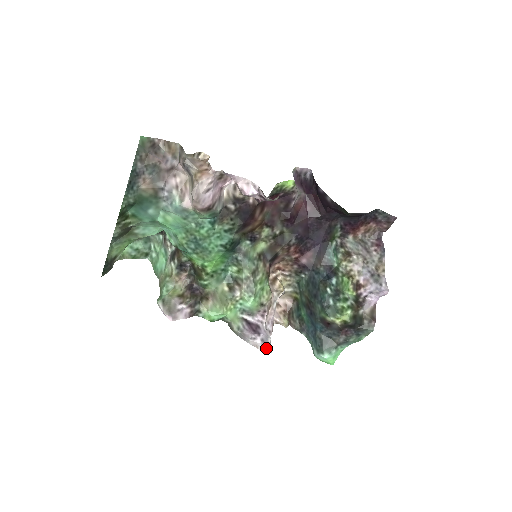
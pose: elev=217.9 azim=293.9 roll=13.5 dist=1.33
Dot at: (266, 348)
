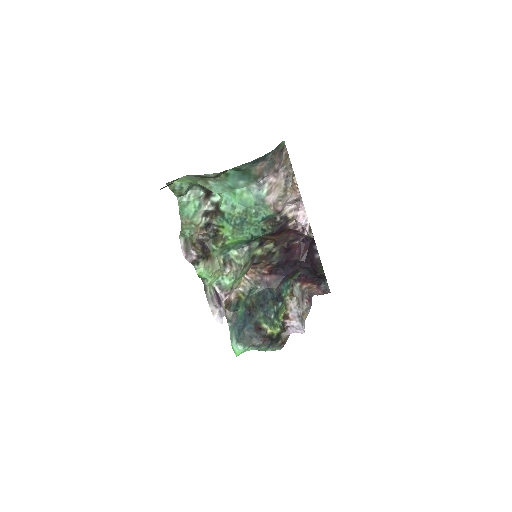
Dot at: (221, 318)
